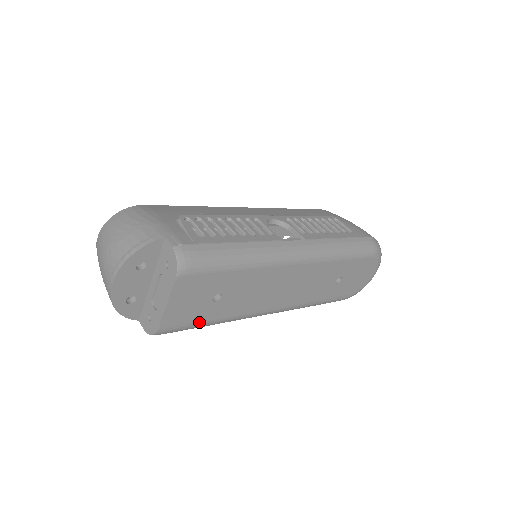
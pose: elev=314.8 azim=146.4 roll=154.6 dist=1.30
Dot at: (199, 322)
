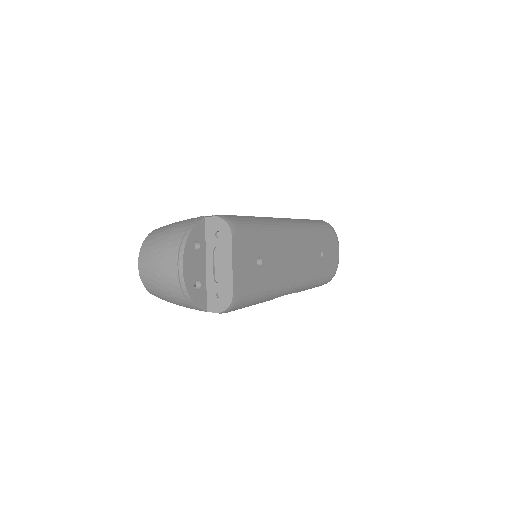
Dot at: (255, 291)
